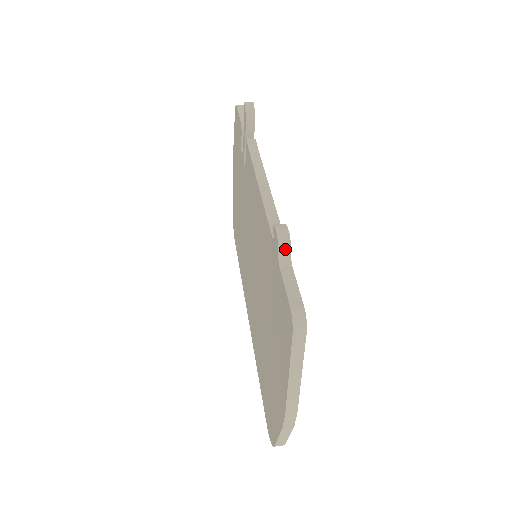
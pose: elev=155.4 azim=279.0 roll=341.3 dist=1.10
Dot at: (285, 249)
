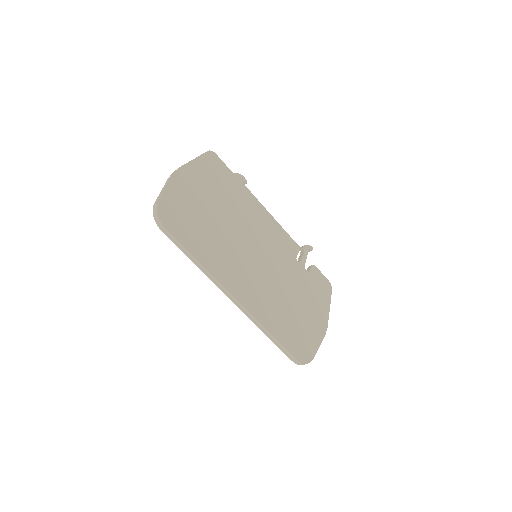
Dot at: (236, 175)
